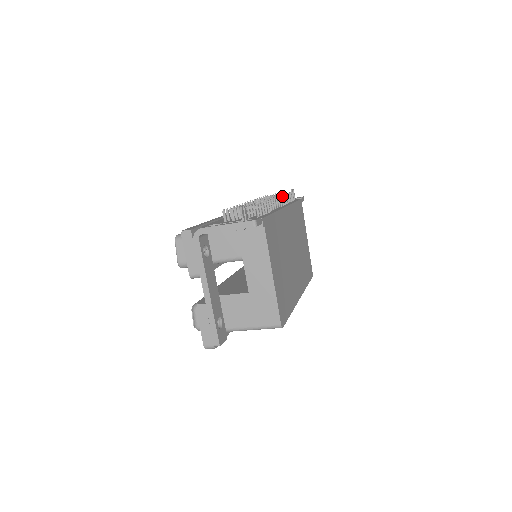
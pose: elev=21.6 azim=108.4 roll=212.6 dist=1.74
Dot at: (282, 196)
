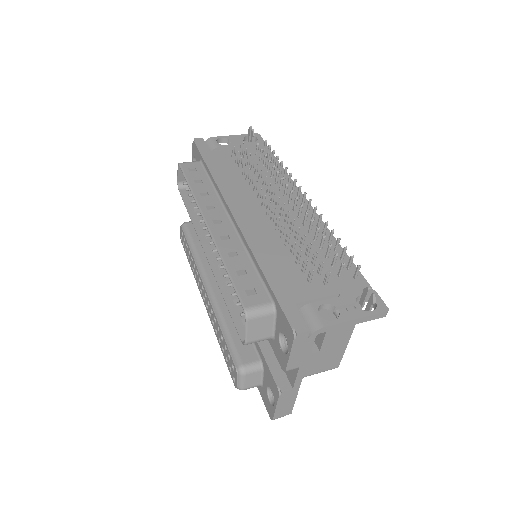
Dot at: (296, 181)
